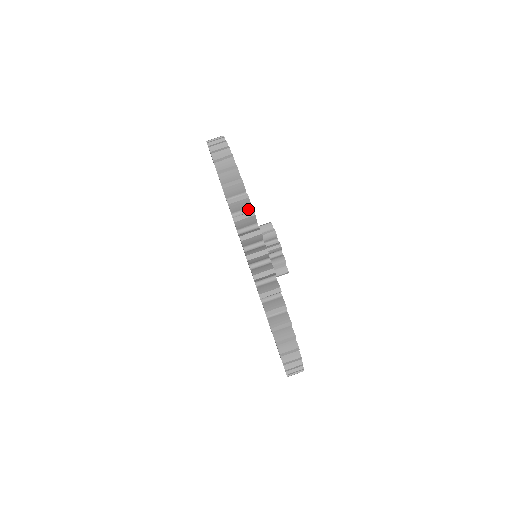
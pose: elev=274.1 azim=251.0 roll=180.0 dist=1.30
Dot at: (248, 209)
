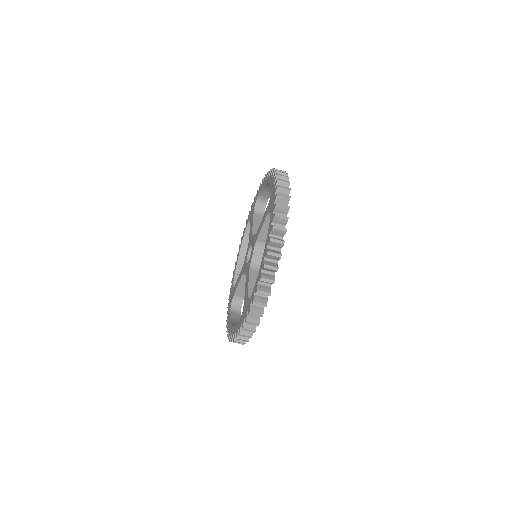
Dot at: occluded
